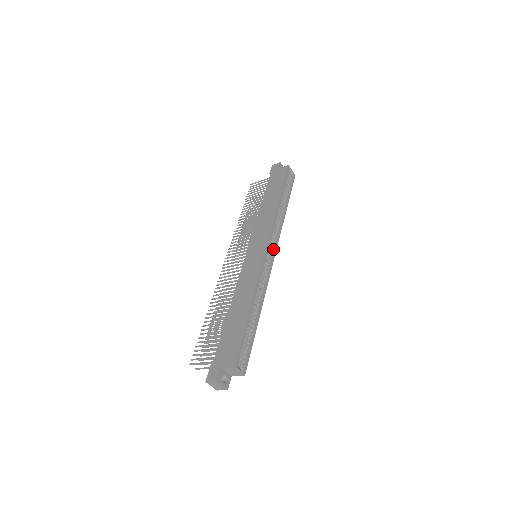
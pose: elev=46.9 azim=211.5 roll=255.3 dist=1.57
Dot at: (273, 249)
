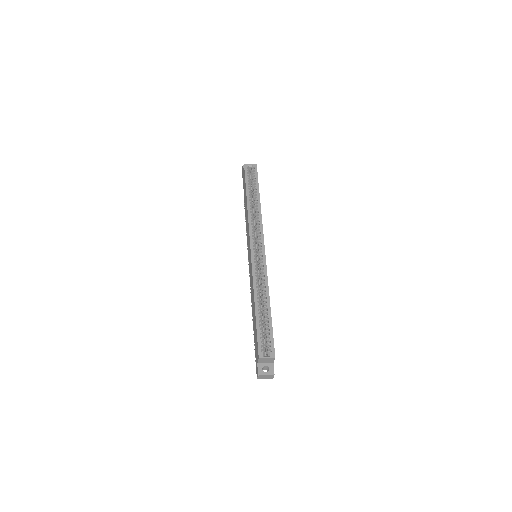
Dot at: (260, 242)
